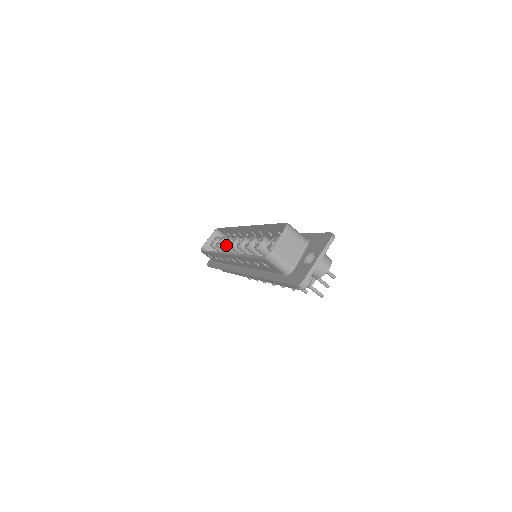
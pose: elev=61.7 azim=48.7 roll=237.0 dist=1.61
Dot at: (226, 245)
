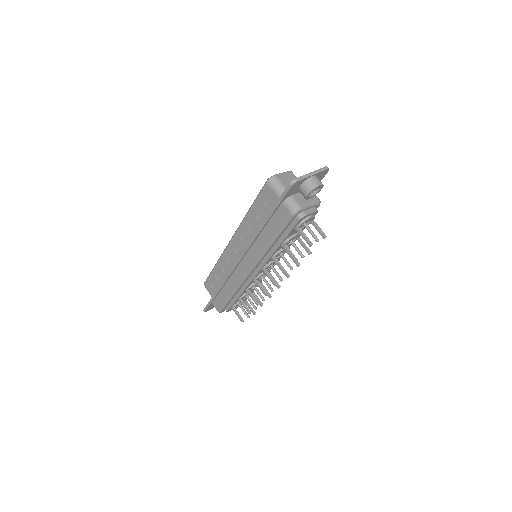
Dot at: occluded
